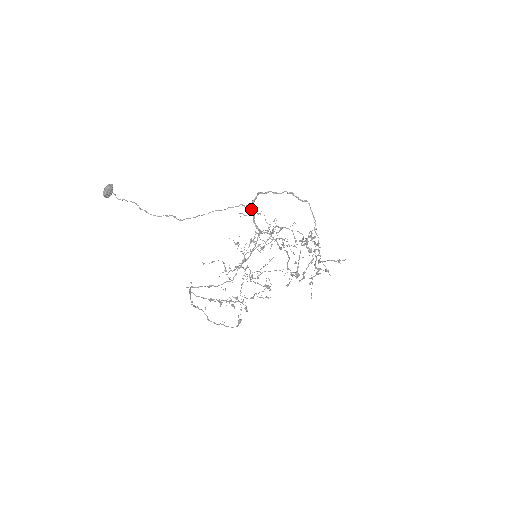
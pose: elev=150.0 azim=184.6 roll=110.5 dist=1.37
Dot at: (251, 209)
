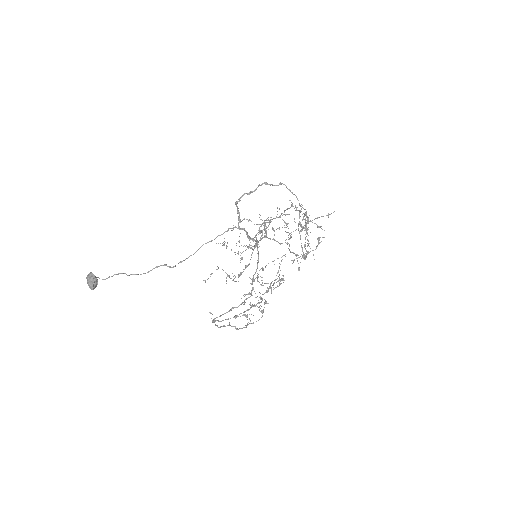
Dot at: (241, 228)
